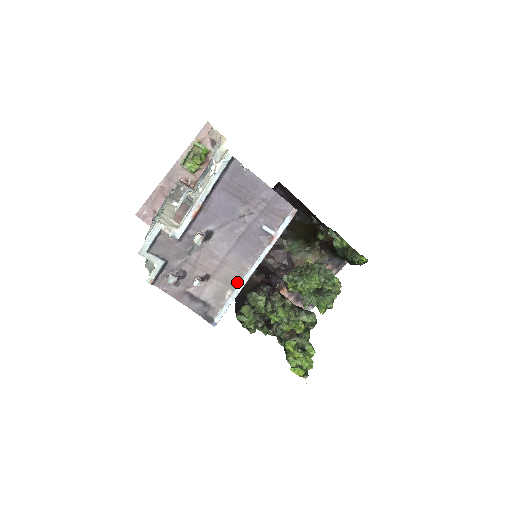
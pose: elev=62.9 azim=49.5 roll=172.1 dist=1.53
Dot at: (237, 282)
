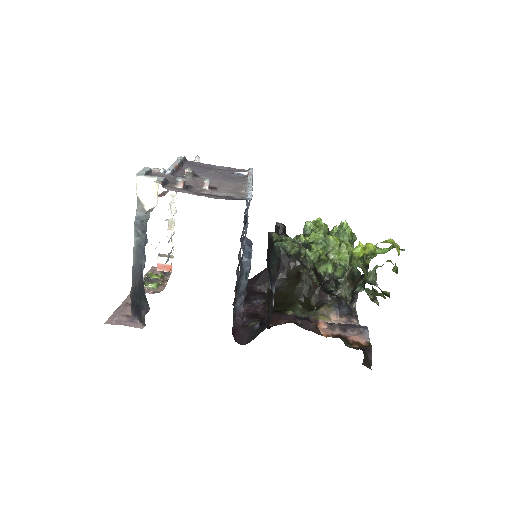
Dot at: (244, 188)
